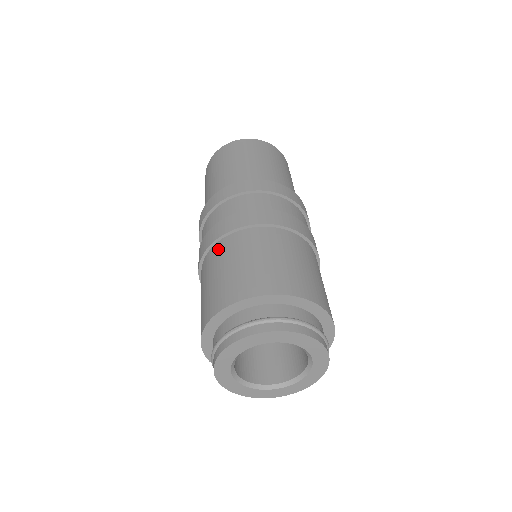
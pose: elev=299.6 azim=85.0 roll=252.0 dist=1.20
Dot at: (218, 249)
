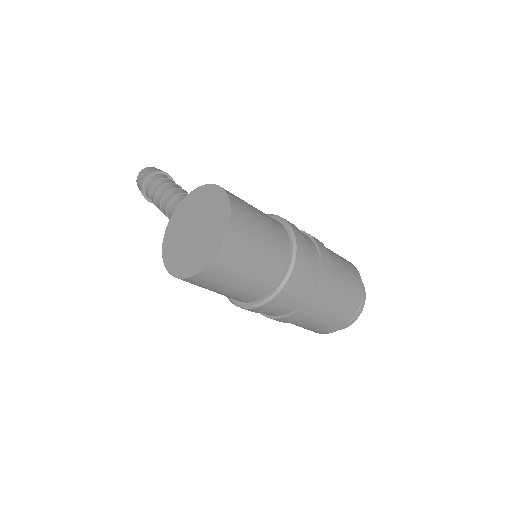
Dot at: (302, 321)
